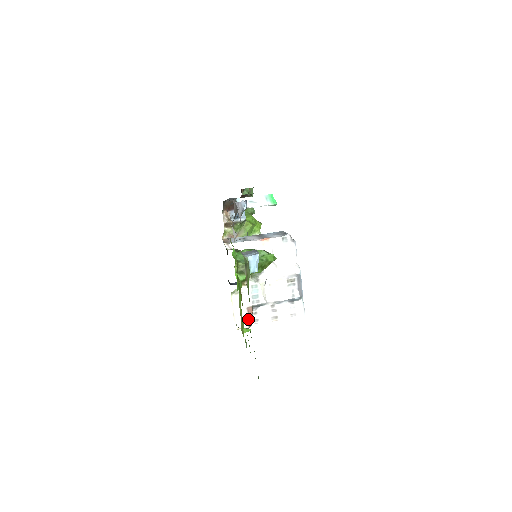
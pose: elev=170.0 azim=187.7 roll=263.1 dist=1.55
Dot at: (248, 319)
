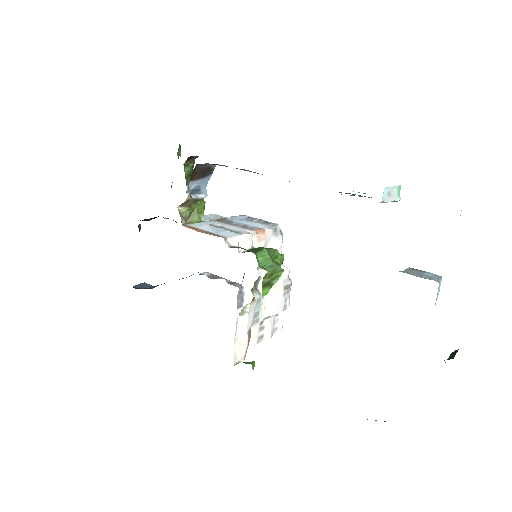
Dot at: (246, 348)
